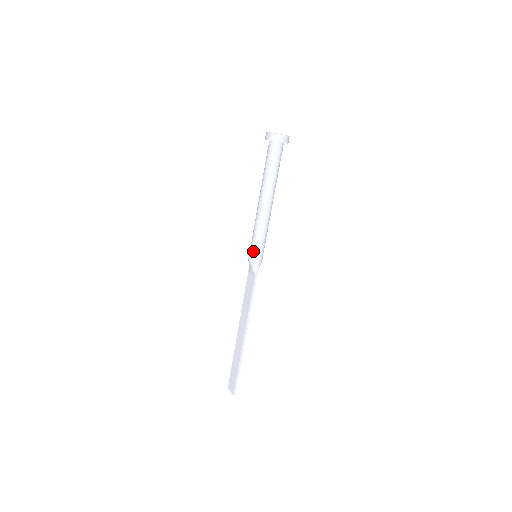
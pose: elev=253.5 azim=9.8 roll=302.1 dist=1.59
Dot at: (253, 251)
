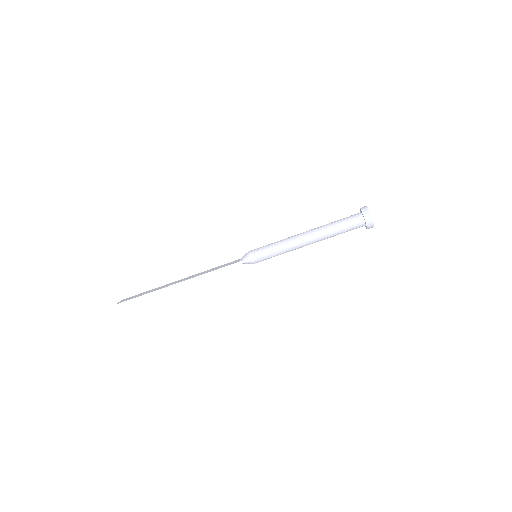
Dot at: (259, 249)
